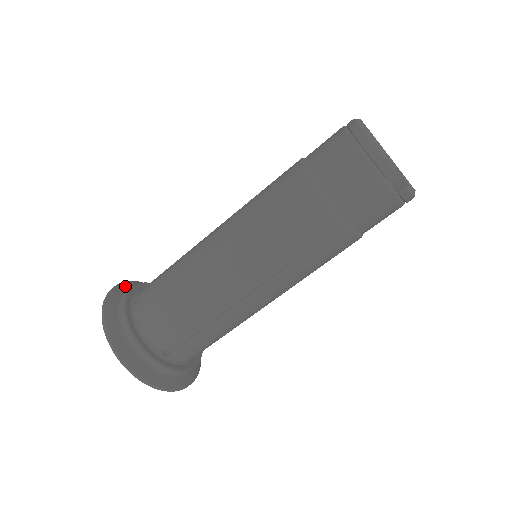
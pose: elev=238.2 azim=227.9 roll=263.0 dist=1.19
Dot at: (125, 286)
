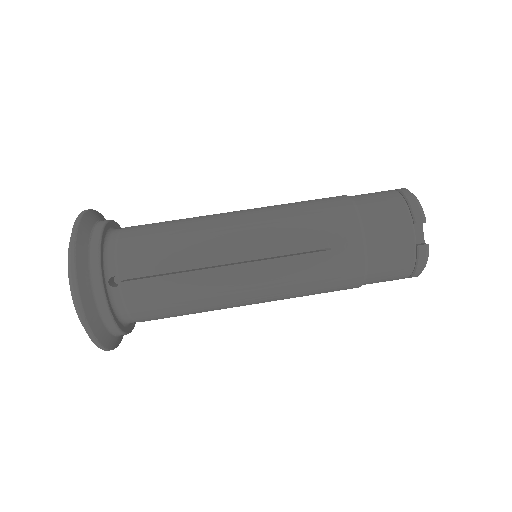
Dot at: occluded
